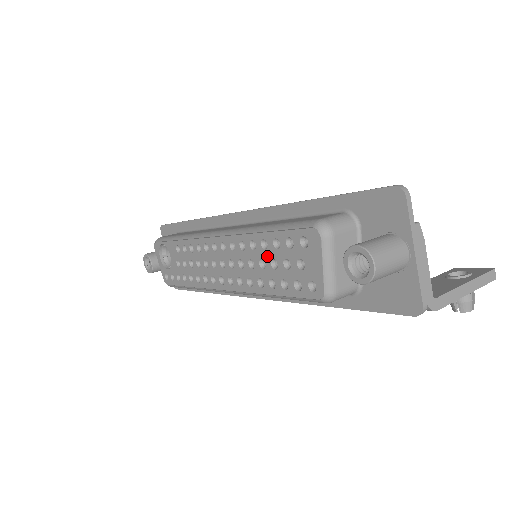
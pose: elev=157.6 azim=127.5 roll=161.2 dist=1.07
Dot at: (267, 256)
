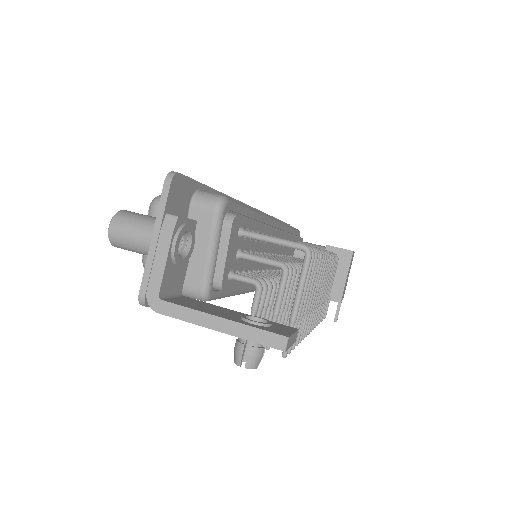
Dot at: occluded
